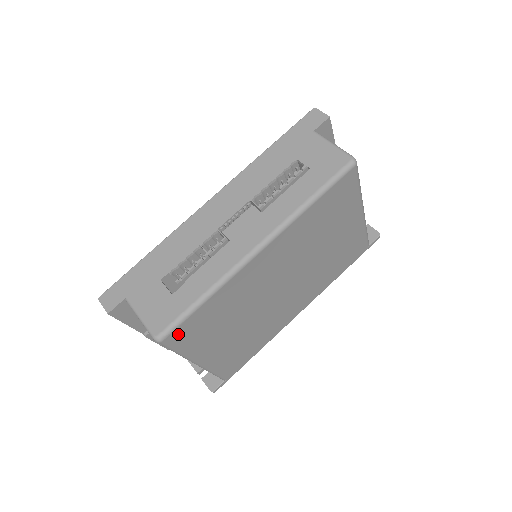
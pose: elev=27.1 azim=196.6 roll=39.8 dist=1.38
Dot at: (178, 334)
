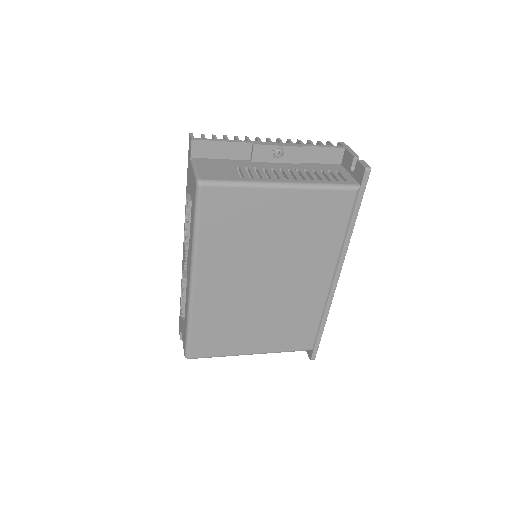
Dot at: (197, 350)
